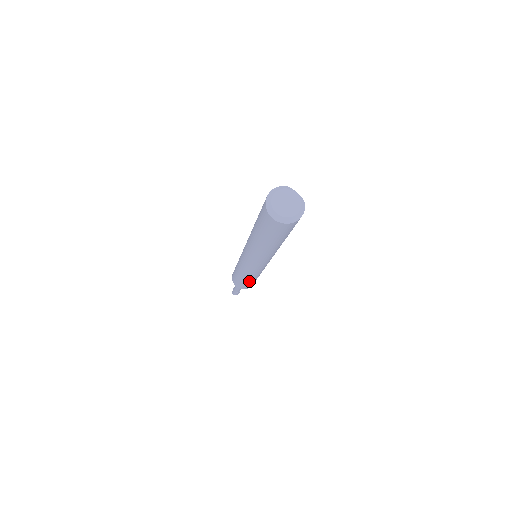
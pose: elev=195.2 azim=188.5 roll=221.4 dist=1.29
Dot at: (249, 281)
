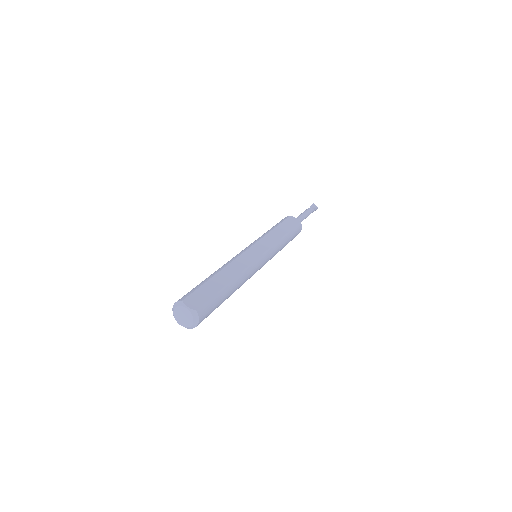
Dot at: occluded
